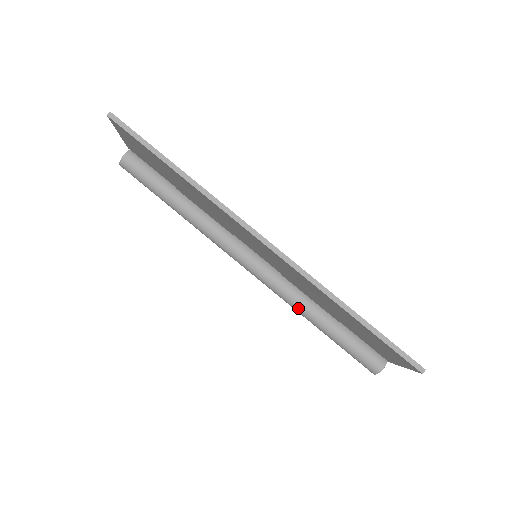
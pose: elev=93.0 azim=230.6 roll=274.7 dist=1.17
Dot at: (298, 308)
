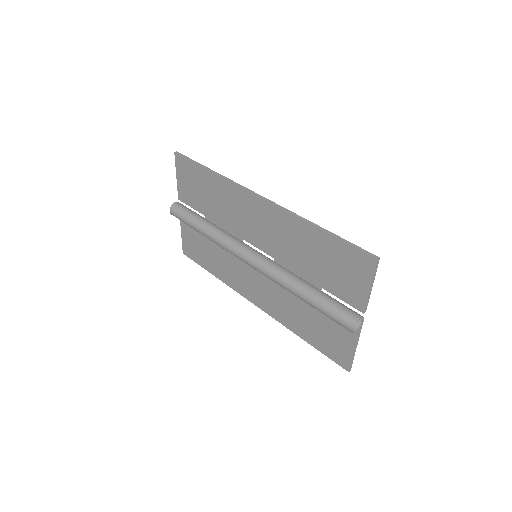
Dot at: (286, 280)
